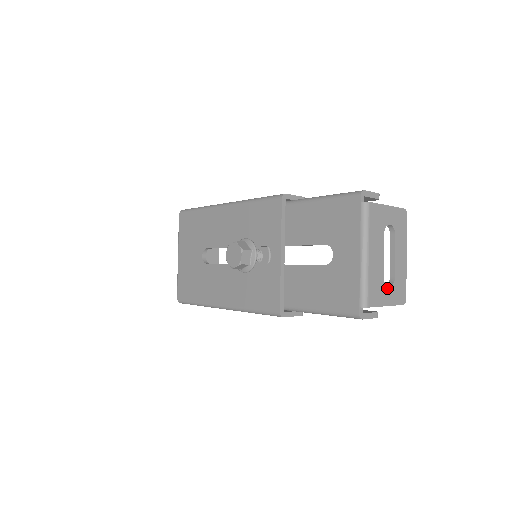
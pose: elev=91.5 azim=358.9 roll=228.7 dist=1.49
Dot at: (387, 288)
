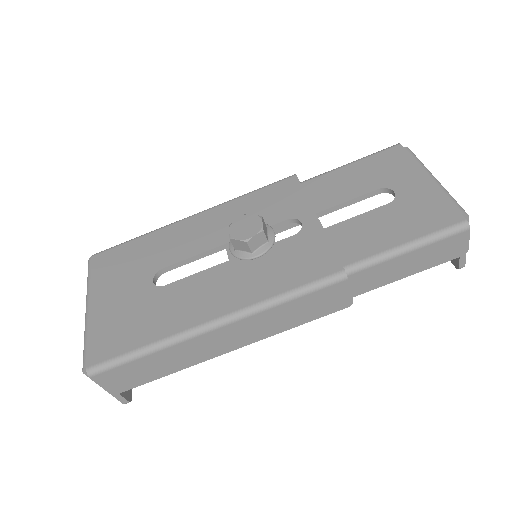
Dot at: occluded
